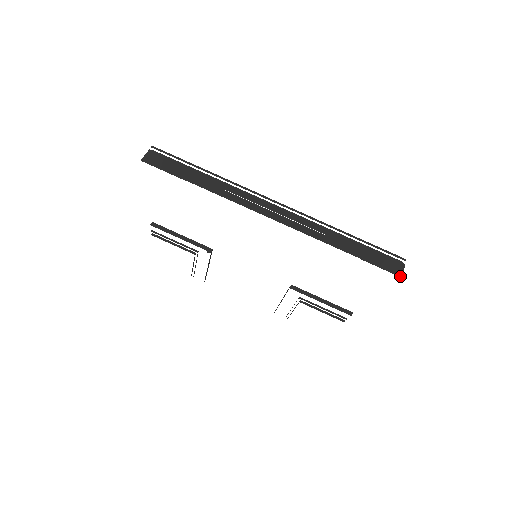
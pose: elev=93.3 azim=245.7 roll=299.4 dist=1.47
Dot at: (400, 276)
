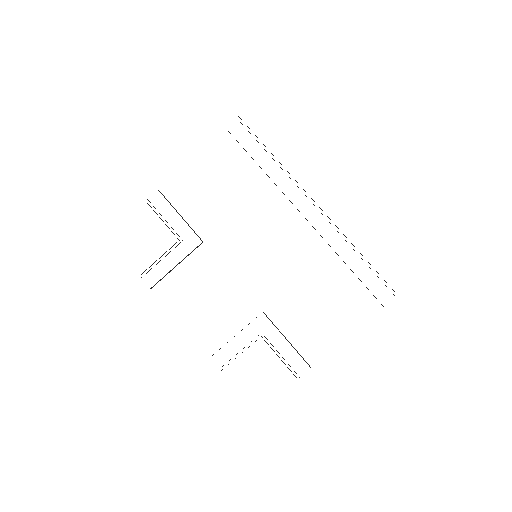
Dot at: occluded
